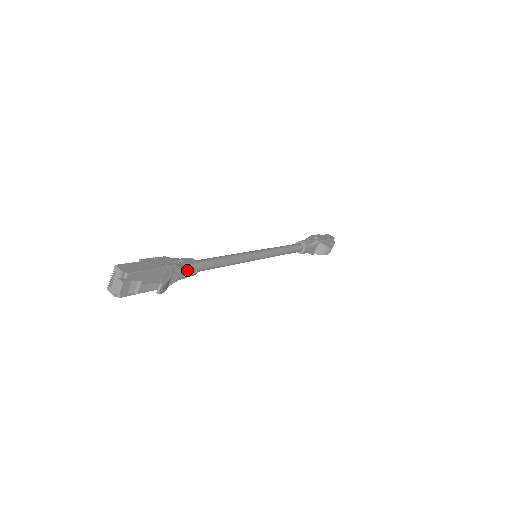
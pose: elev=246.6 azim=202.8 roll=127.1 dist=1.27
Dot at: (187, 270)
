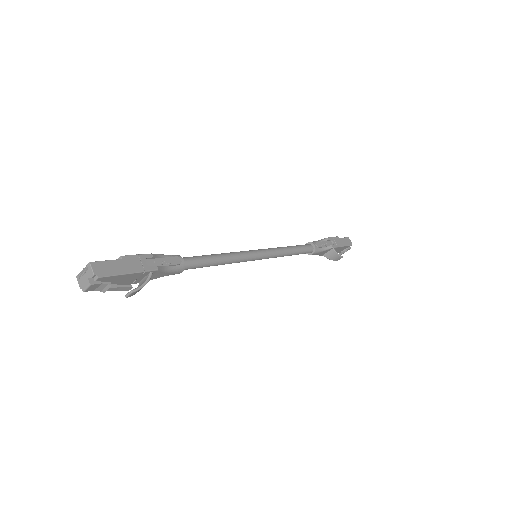
Dot at: (170, 272)
